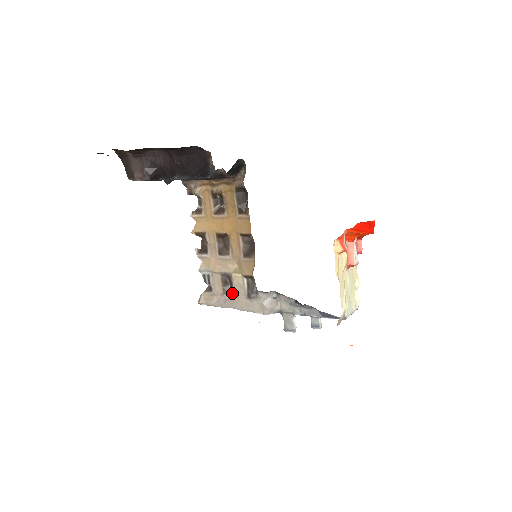
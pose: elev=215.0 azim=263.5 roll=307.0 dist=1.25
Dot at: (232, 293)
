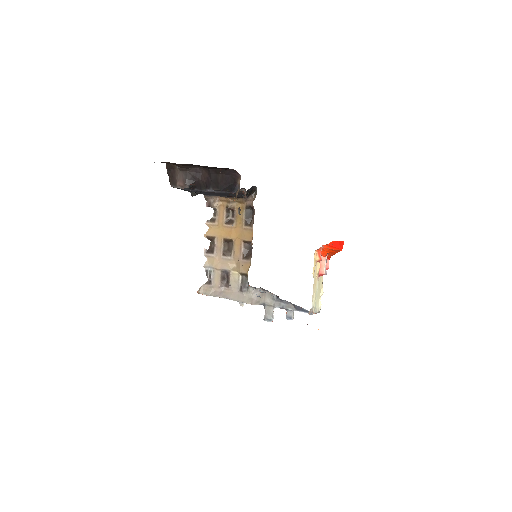
Dot at: (228, 287)
